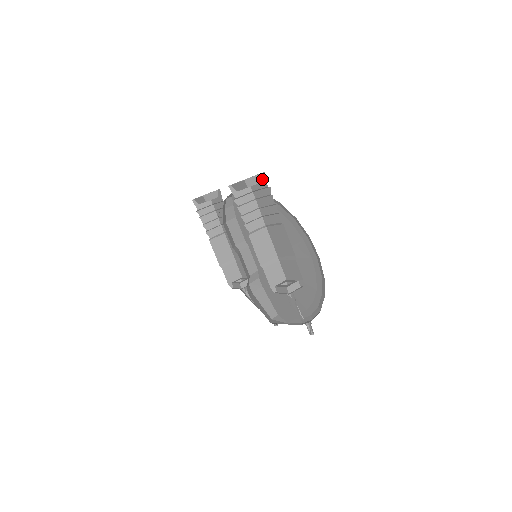
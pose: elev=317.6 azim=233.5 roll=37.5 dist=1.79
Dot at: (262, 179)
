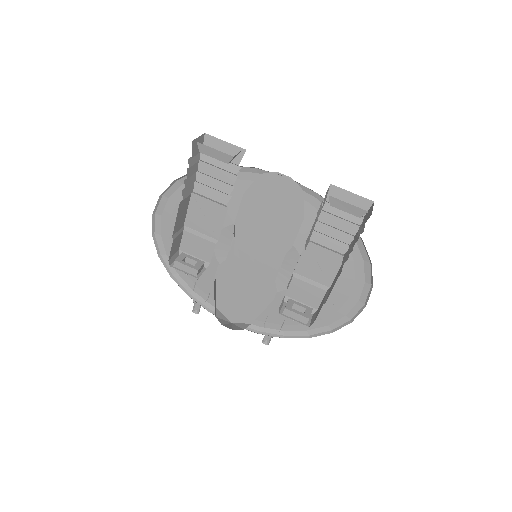
Dot at: (361, 204)
